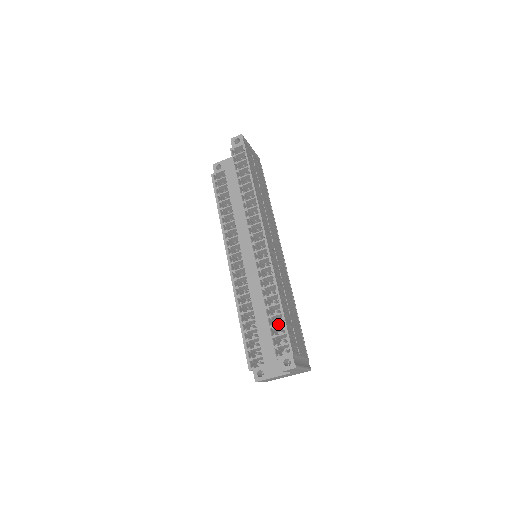
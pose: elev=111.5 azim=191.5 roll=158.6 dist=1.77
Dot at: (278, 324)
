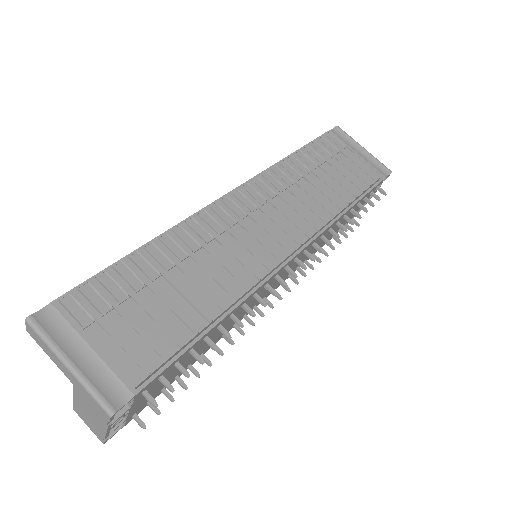
Dot at: occluded
